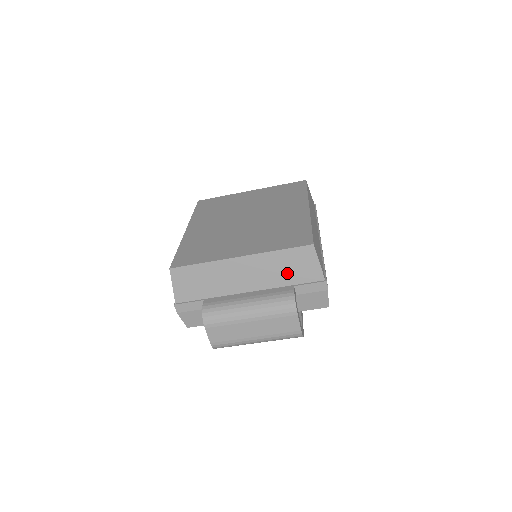
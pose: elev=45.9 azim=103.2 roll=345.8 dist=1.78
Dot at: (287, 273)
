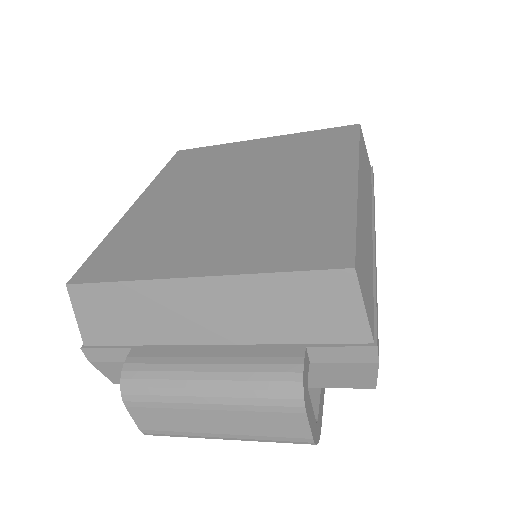
Dot at: (293, 319)
